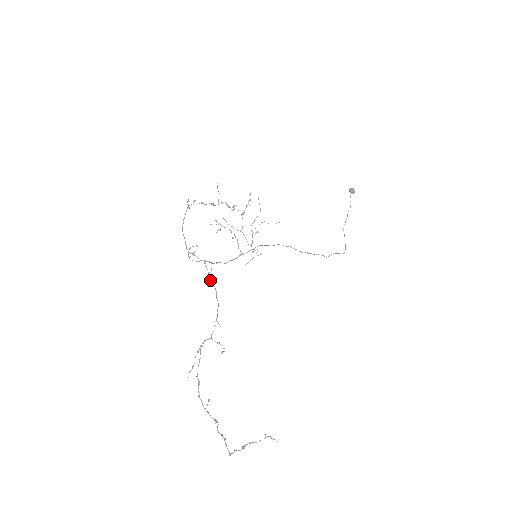
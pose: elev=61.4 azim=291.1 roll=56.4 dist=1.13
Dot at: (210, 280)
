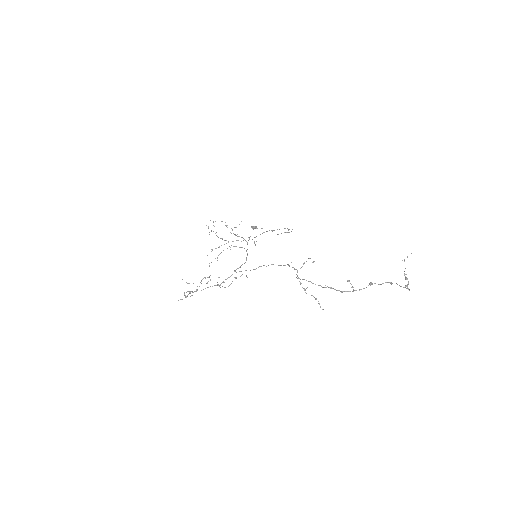
Dot at: occluded
